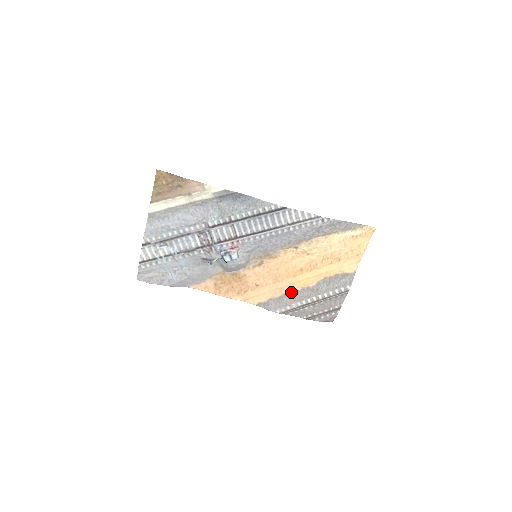
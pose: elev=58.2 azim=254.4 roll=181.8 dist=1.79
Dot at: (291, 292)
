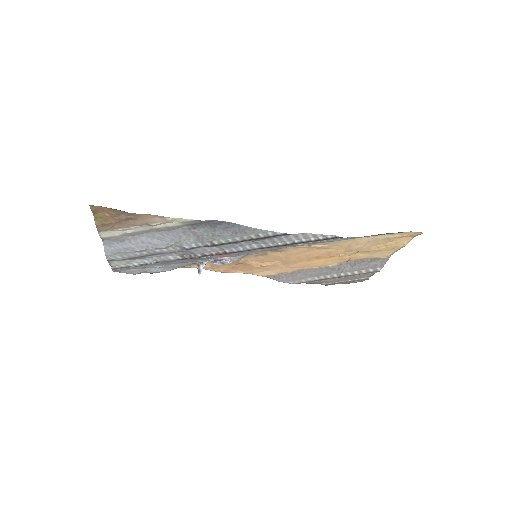
Dot at: (306, 269)
